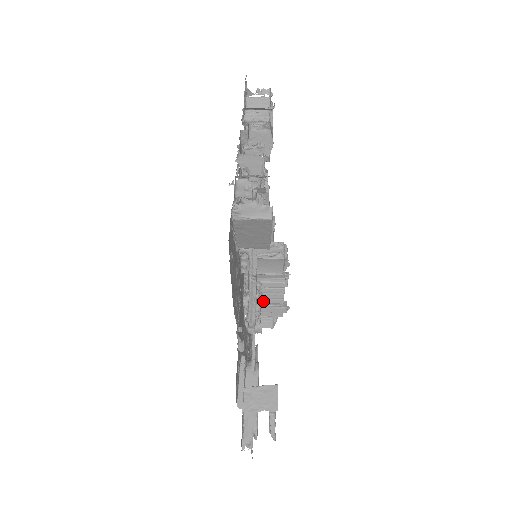
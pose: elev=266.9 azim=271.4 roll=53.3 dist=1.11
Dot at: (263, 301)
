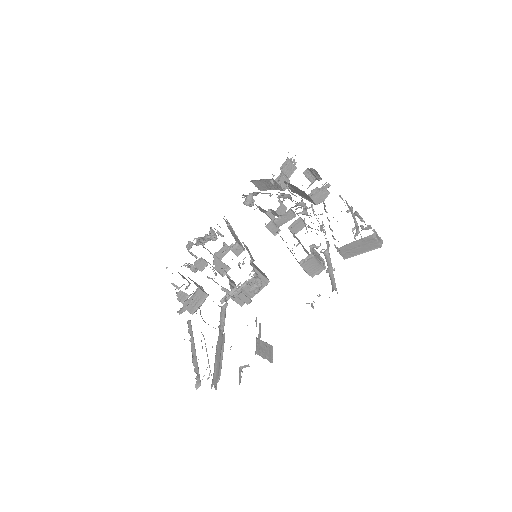
Dot at: (245, 288)
